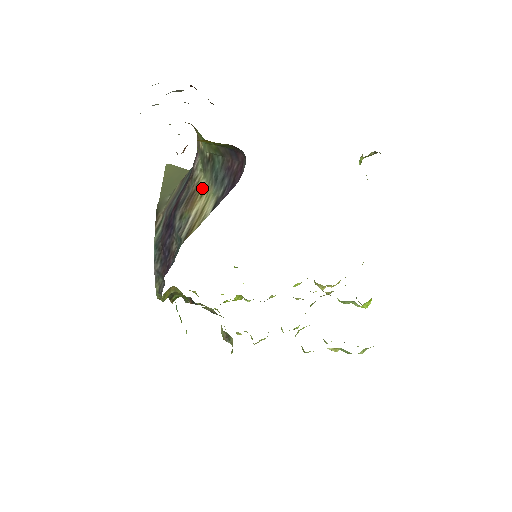
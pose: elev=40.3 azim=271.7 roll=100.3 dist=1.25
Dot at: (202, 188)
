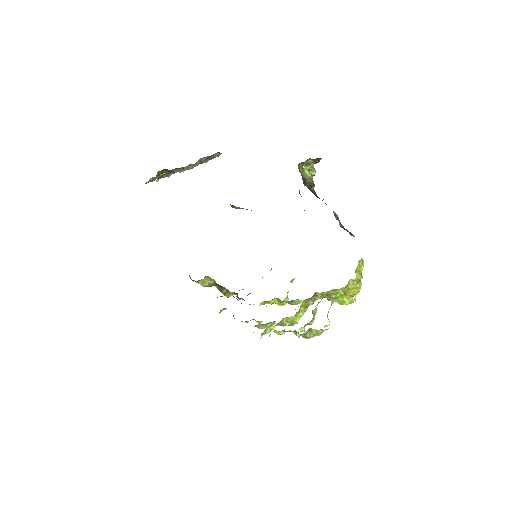
Dot at: occluded
